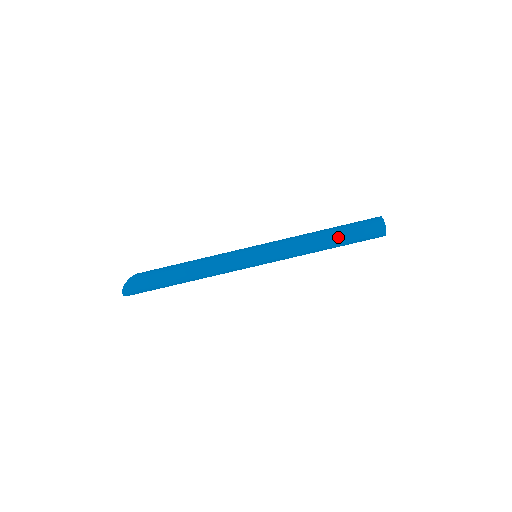
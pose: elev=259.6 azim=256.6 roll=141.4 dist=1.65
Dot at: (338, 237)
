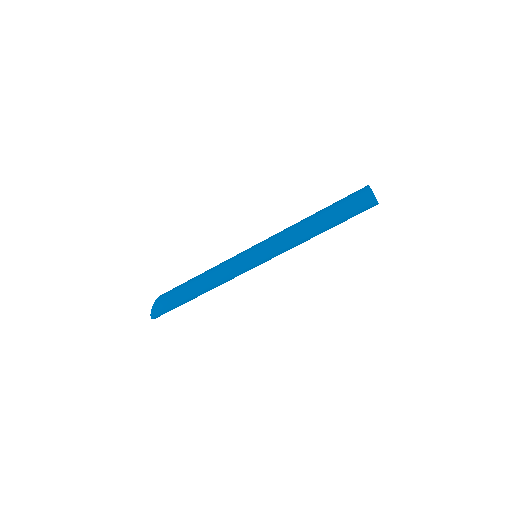
Dot at: (330, 223)
